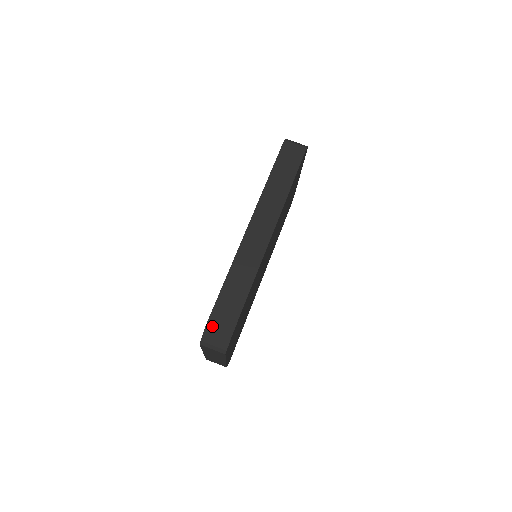
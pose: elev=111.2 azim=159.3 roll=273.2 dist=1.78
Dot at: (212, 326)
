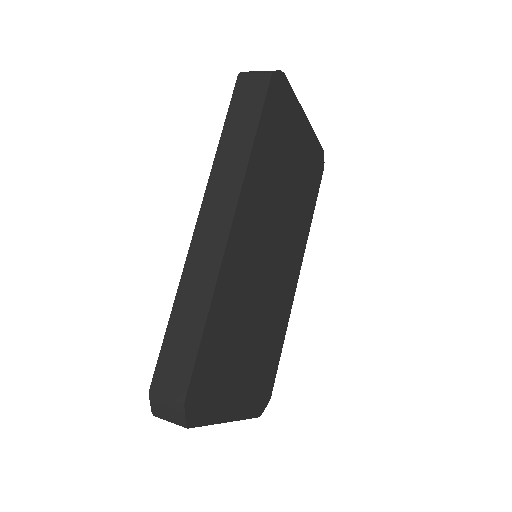
Dot at: (157, 389)
